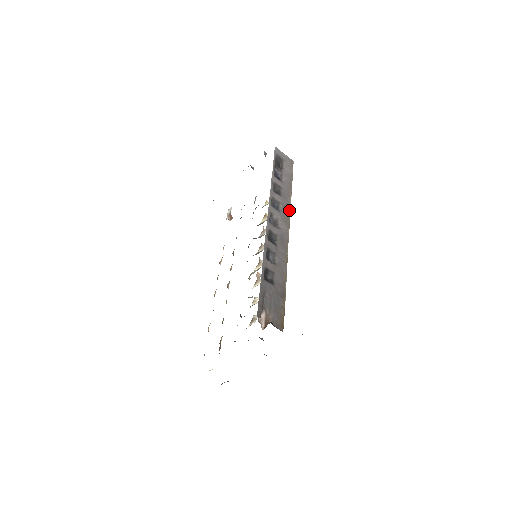
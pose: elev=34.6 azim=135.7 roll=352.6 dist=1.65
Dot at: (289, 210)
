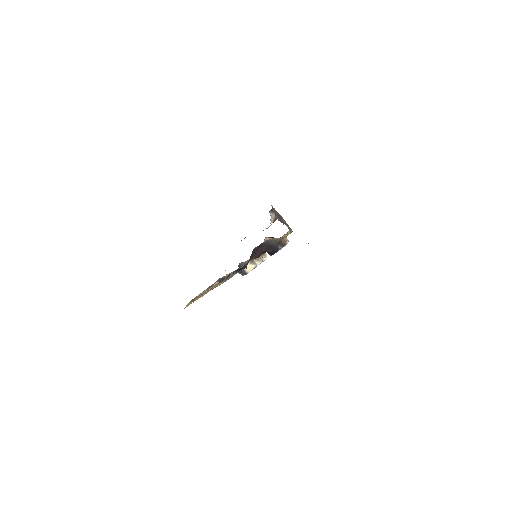
Dot at: occluded
